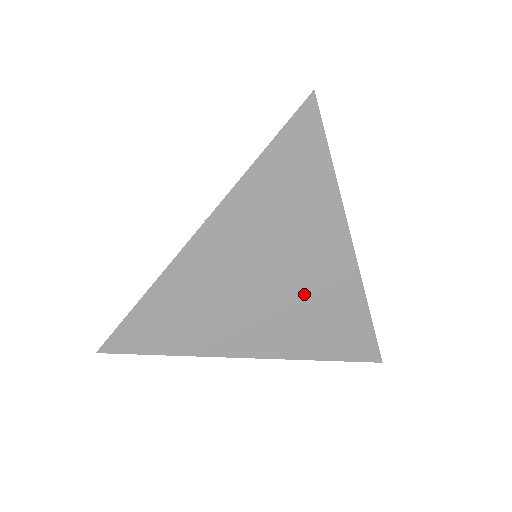
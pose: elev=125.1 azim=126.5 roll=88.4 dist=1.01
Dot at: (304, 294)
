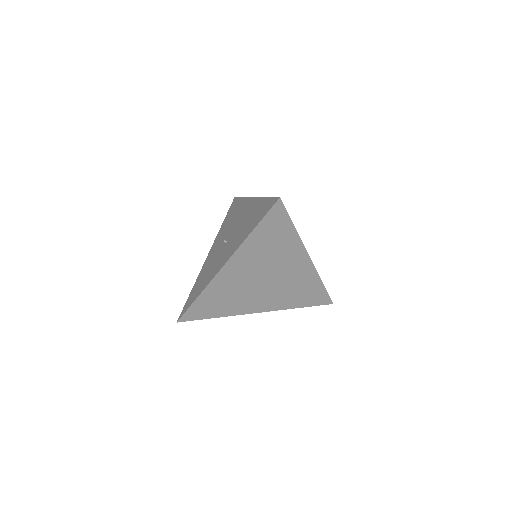
Dot at: (284, 282)
